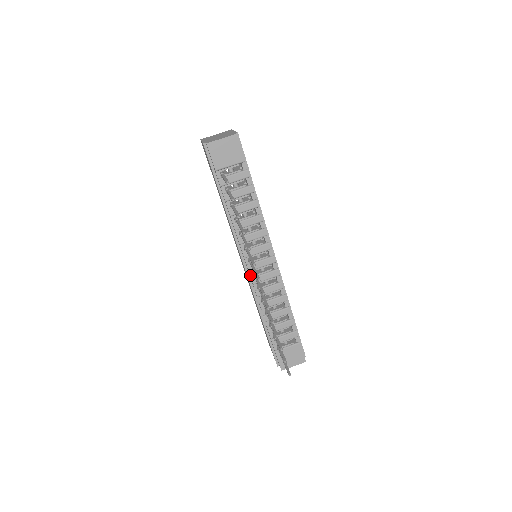
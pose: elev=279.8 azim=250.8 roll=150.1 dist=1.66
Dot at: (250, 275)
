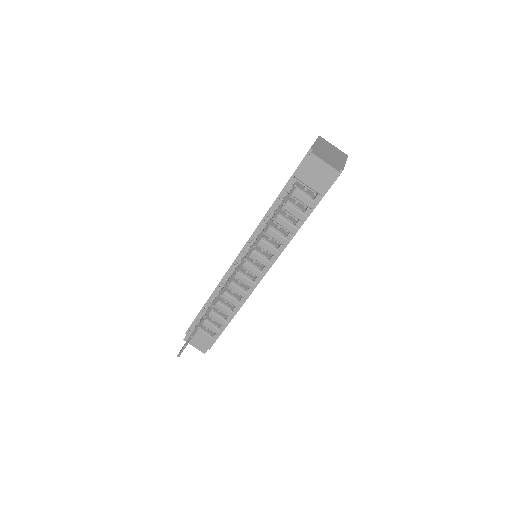
Dot at: (234, 265)
